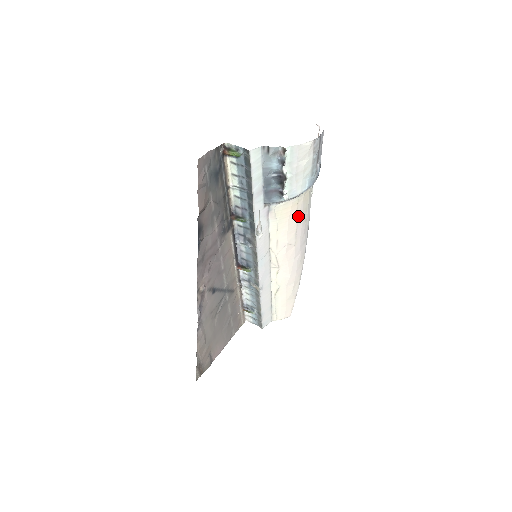
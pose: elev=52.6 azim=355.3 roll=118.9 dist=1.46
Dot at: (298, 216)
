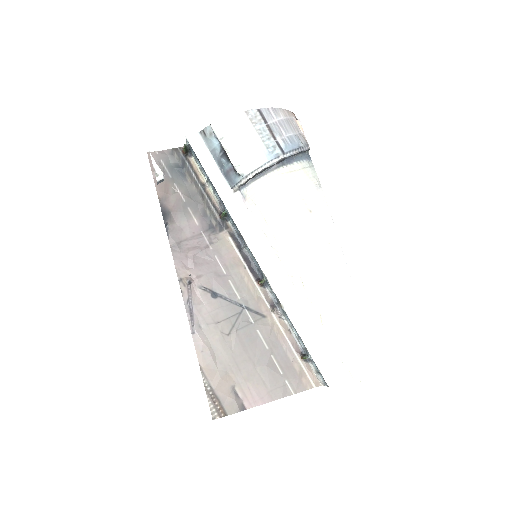
Dot at: (286, 201)
